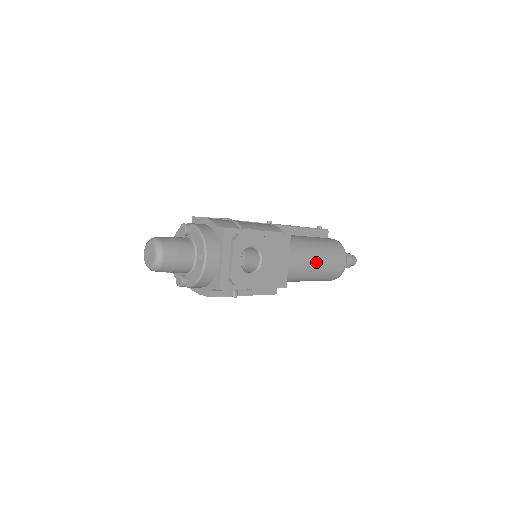
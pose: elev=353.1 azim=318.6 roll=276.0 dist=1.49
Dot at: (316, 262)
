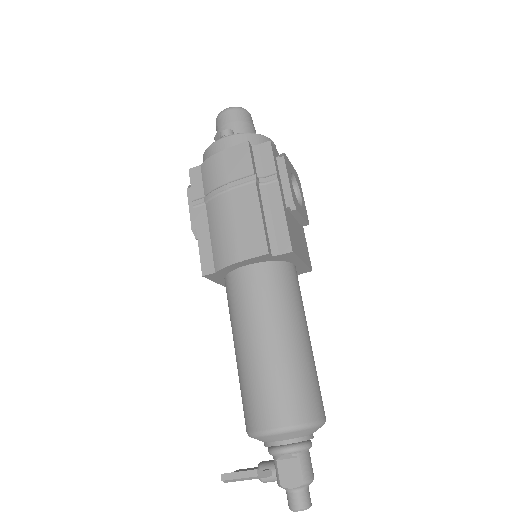
Dot at: (307, 335)
